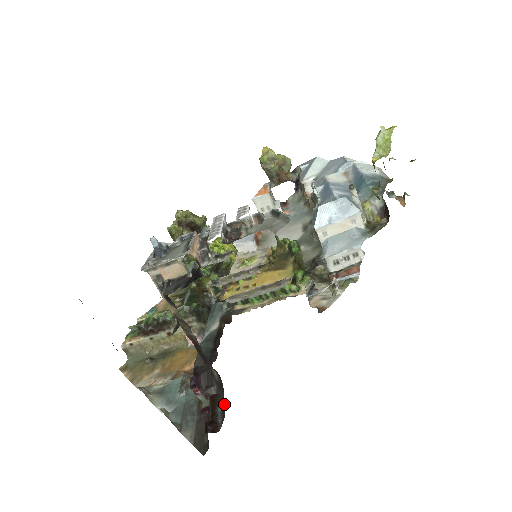
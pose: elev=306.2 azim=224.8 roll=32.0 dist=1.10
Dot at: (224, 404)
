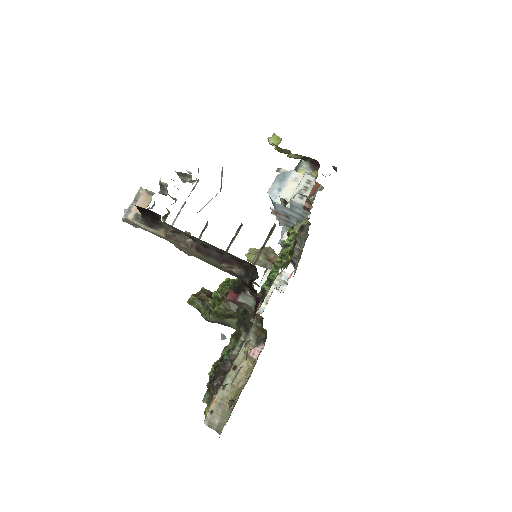
Dot at: (253, 268)
